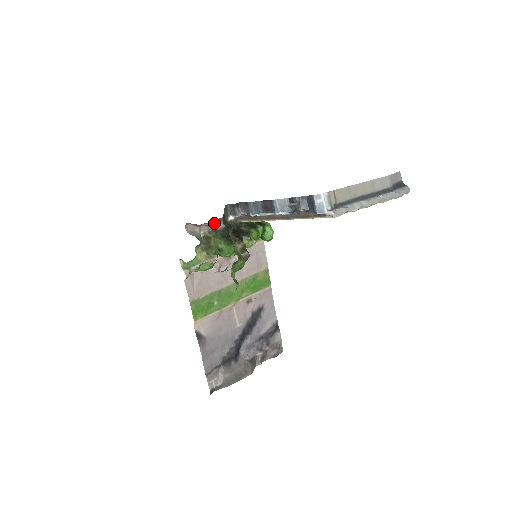
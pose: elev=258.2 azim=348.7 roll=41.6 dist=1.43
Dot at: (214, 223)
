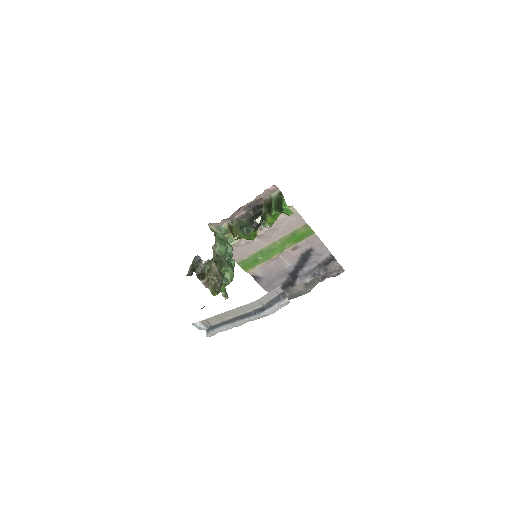
Dot at: occluded
